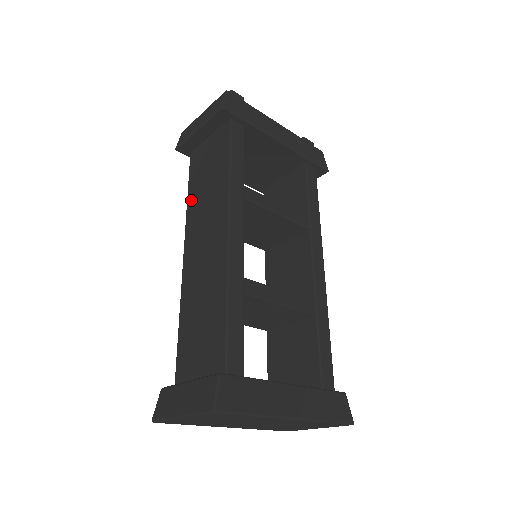
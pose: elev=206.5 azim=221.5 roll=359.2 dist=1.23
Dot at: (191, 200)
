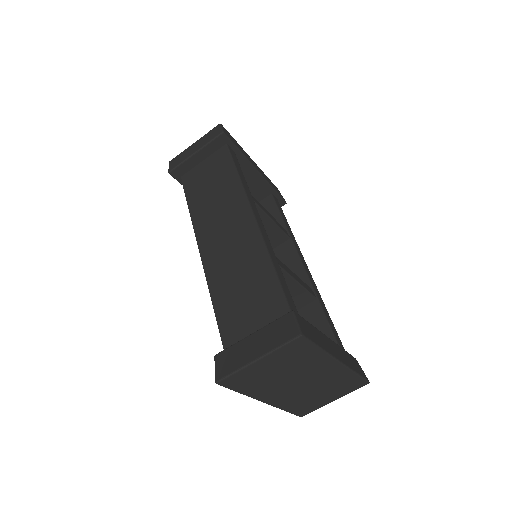
Dot at: (195, 209)
